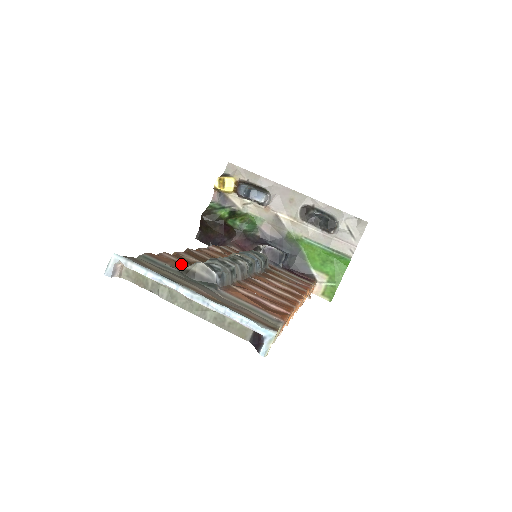
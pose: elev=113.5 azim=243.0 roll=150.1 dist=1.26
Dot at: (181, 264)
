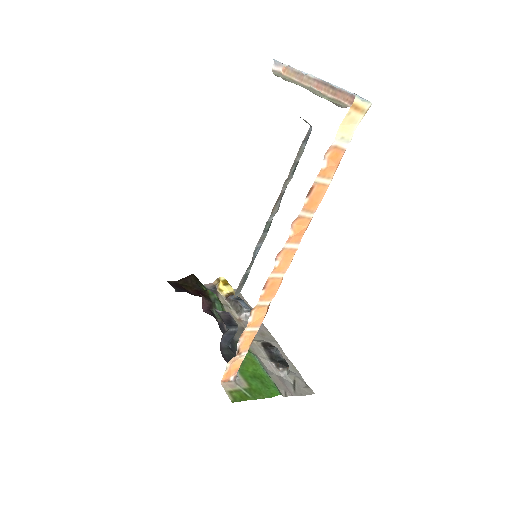
Dot at: occluded
